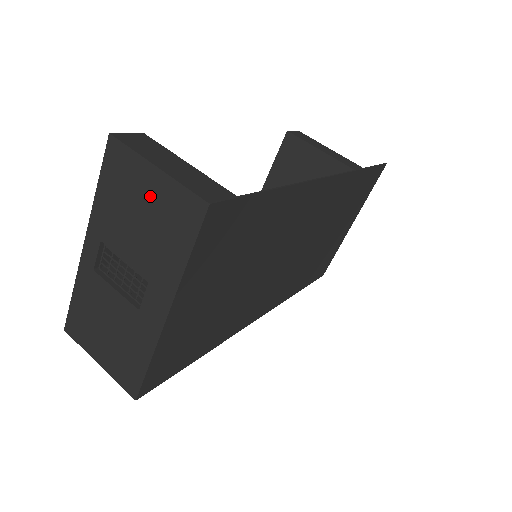
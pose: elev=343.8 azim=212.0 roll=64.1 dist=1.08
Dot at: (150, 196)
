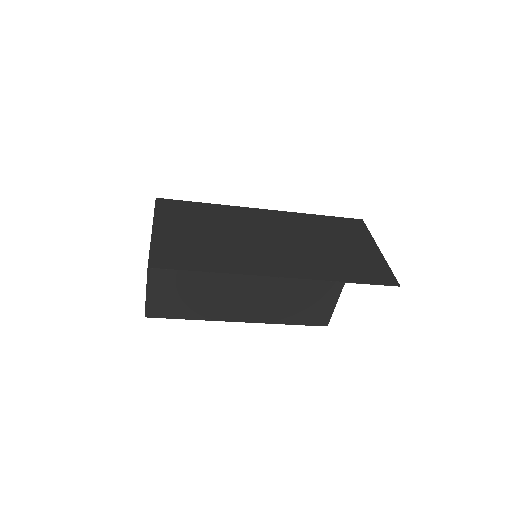
Dot at: occluded
